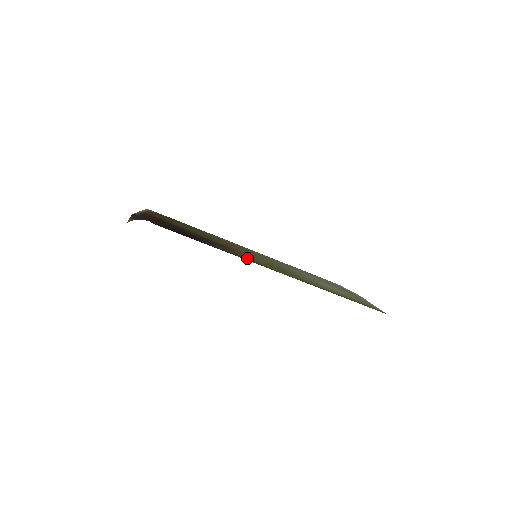
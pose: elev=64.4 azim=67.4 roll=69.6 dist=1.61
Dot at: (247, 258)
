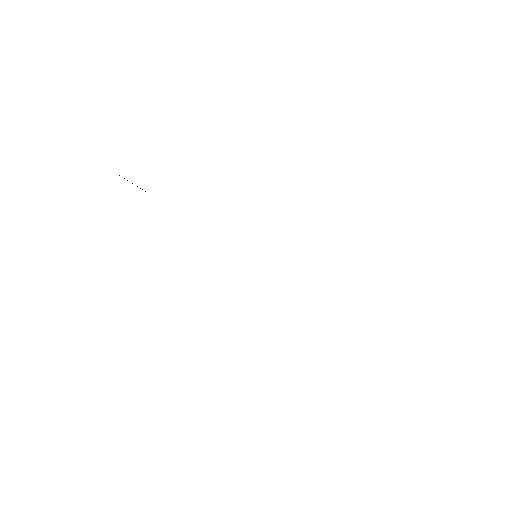
Dot at: occluded
